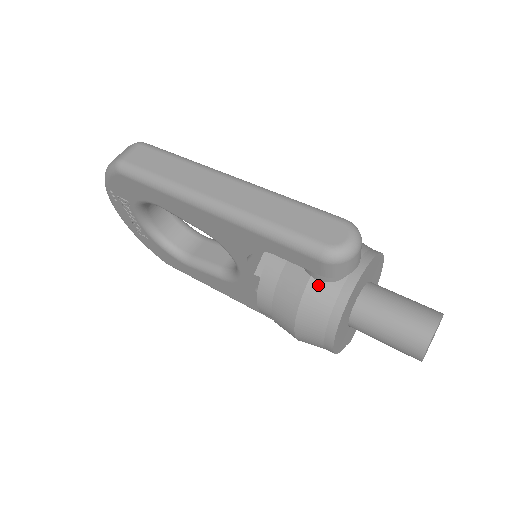
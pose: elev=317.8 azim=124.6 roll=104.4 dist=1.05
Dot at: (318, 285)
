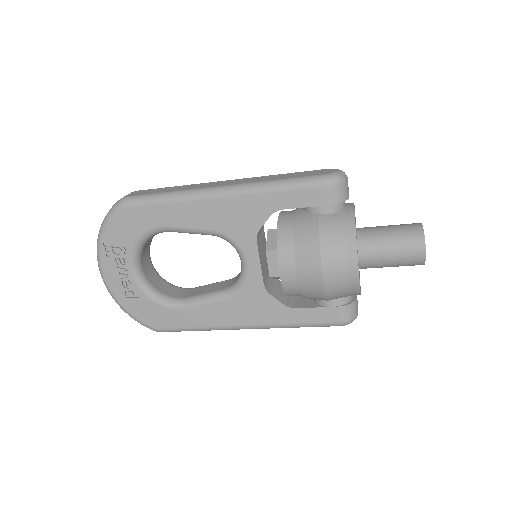
Dot at: (327, 217)
